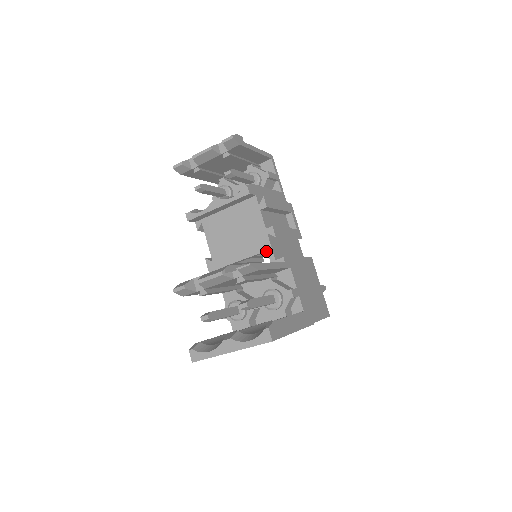
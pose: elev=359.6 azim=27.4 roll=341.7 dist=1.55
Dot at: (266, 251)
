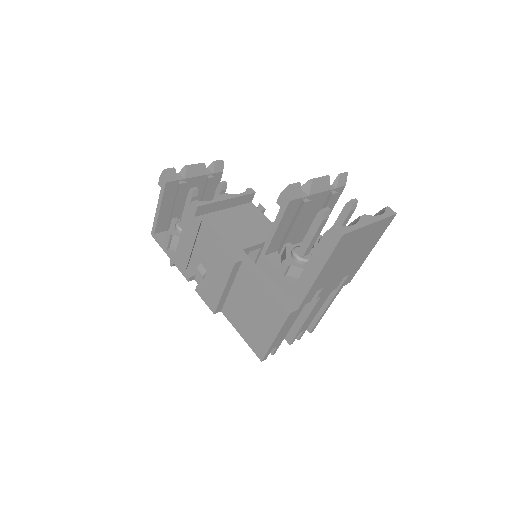
Dot at: occluded
